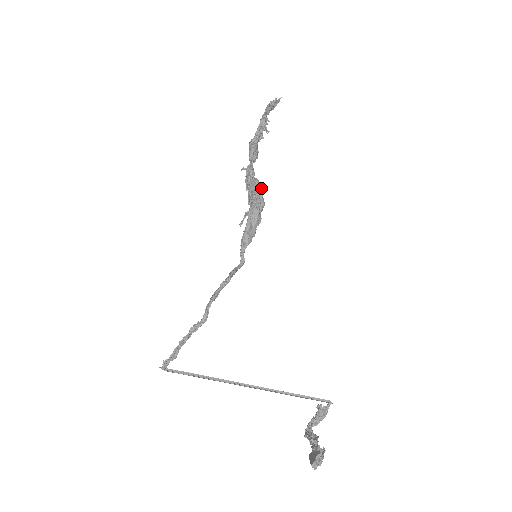
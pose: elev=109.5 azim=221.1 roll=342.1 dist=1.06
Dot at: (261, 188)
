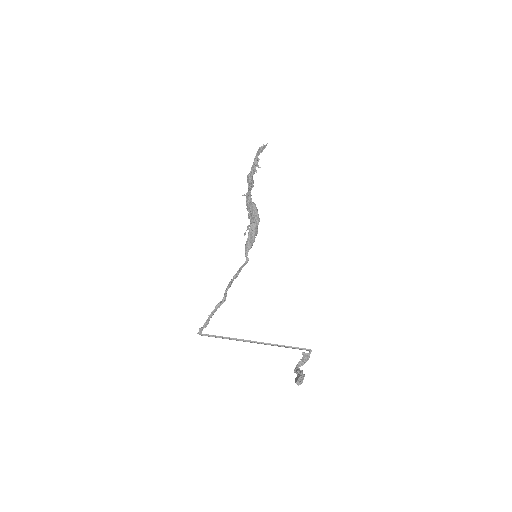
Dot at: (257, 209)
